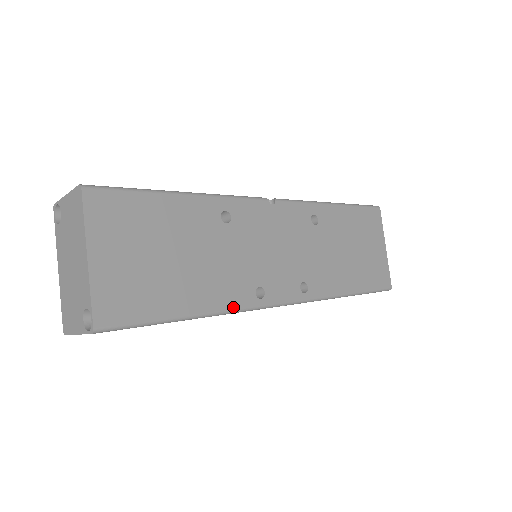
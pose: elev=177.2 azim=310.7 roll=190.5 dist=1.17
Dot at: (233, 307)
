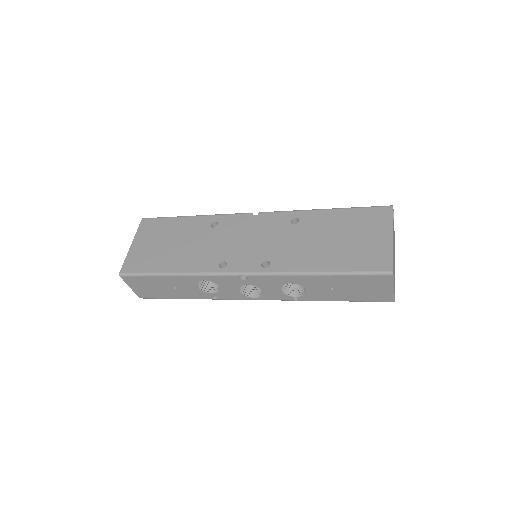
Dot at: (198, 271)
